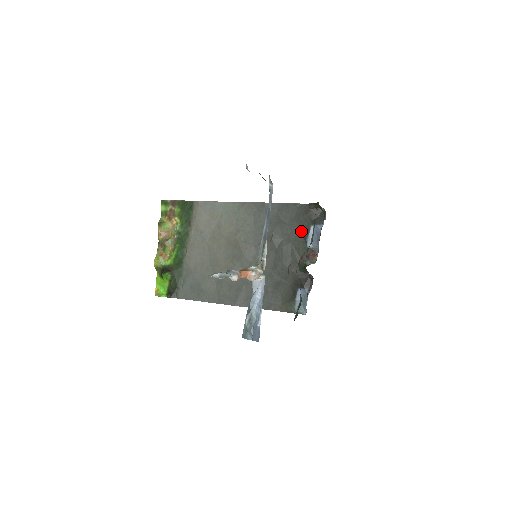
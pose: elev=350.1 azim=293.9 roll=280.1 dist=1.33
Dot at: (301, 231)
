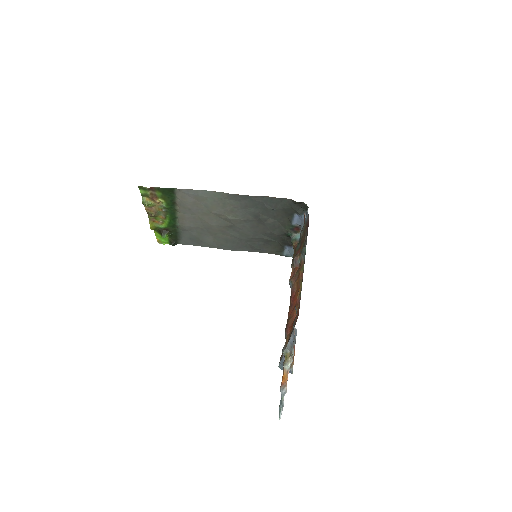
Dot at: (286, 215)
